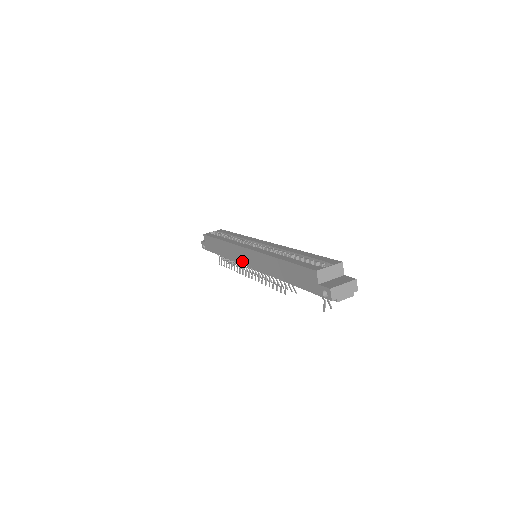
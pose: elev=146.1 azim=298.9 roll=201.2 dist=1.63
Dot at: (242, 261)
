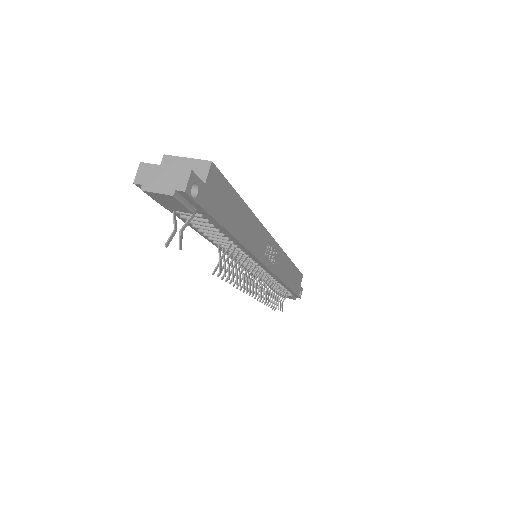
Dot at: occluded
